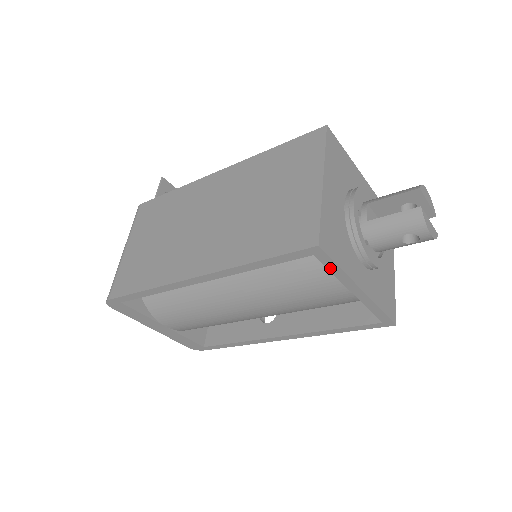
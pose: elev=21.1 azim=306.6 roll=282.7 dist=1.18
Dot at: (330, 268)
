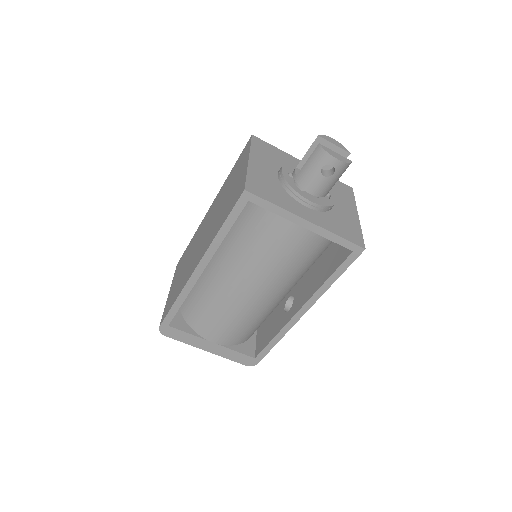
Dot at: (268, 208)
